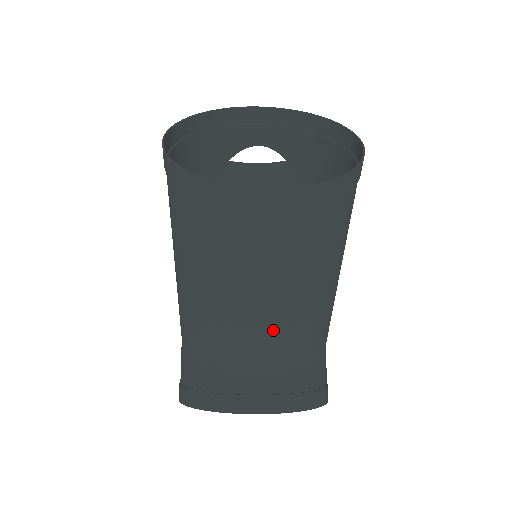
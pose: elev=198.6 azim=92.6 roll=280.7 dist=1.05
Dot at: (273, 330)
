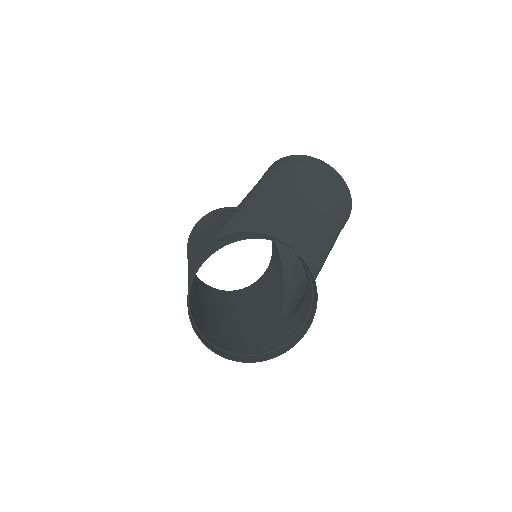
Dot at: (316, 235)
